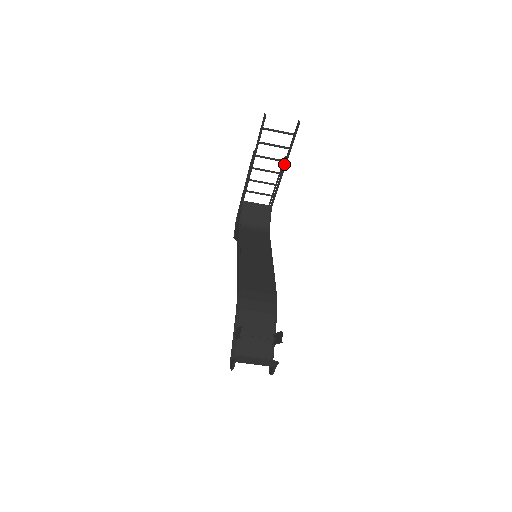
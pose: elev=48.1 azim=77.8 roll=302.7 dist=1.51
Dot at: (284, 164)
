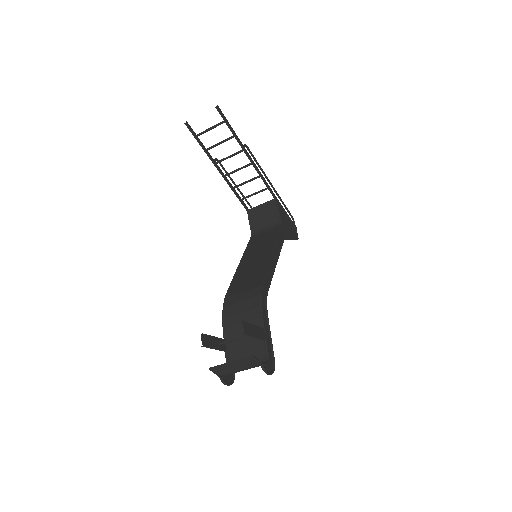
Dot at: occluded
